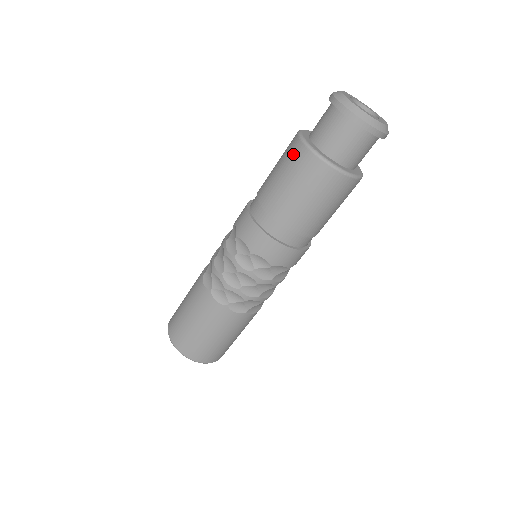
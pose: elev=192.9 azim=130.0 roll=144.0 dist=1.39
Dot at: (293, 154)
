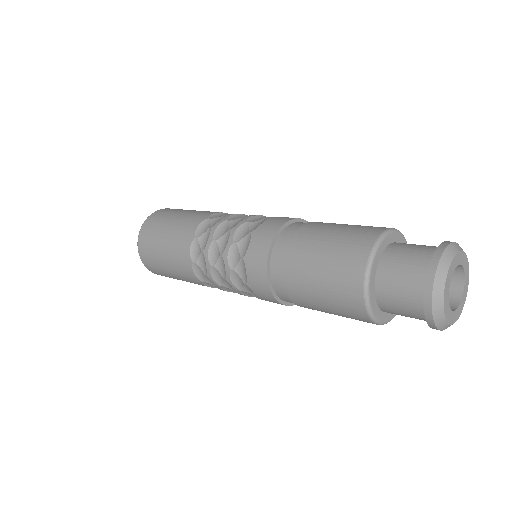
Dot at: (347, 273)
